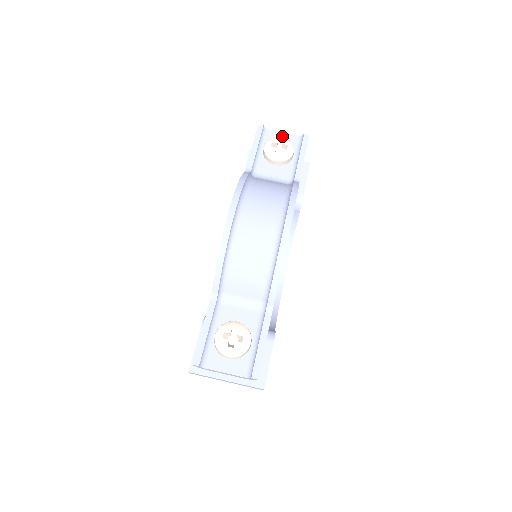
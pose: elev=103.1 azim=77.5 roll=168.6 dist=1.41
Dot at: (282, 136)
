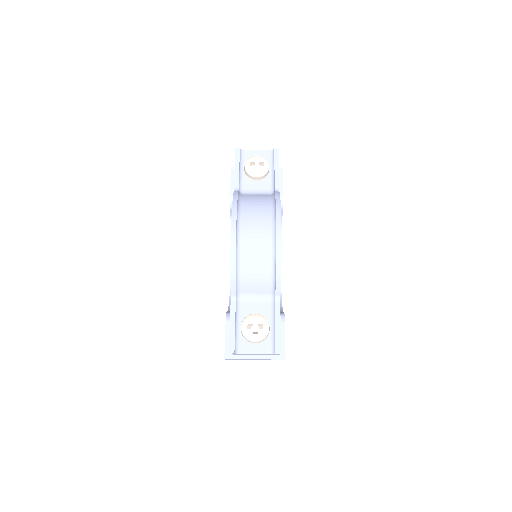
Dot at: (257, 154)
